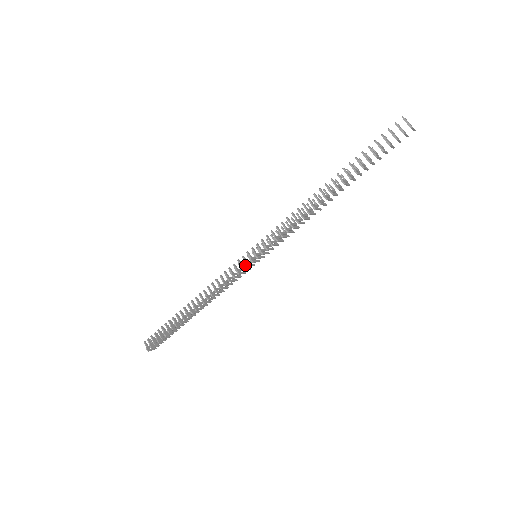
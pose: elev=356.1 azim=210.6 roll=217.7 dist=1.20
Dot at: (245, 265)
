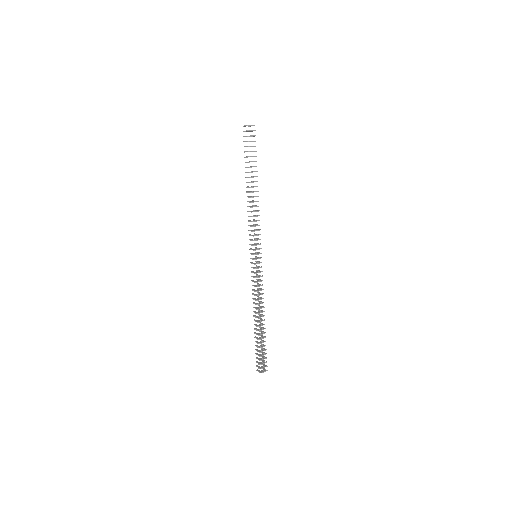
Dot at: (257, 267)
